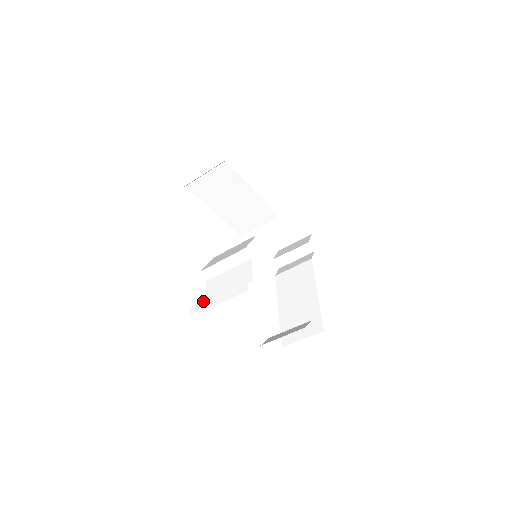
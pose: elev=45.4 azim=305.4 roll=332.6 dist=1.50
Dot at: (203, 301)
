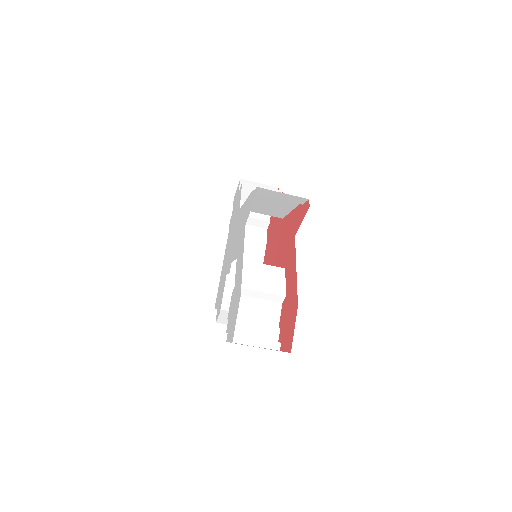
Dot at: (243, 336)
